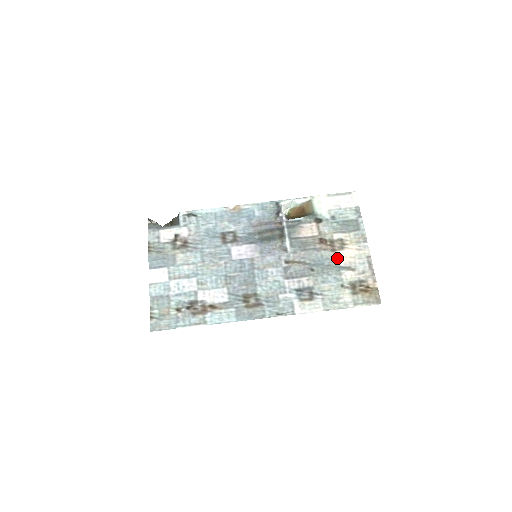
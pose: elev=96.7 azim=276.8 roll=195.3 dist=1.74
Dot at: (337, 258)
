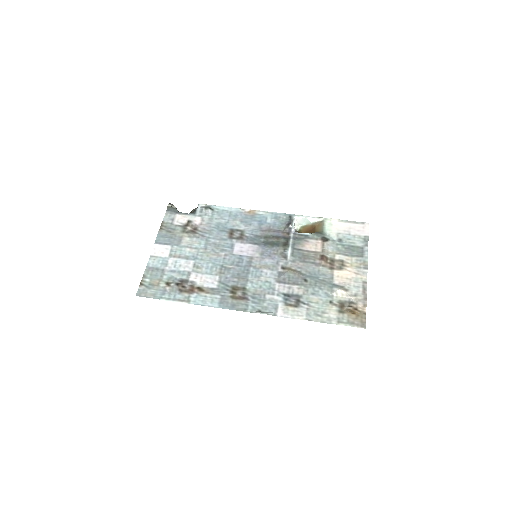
Dot at: (333, 276)
